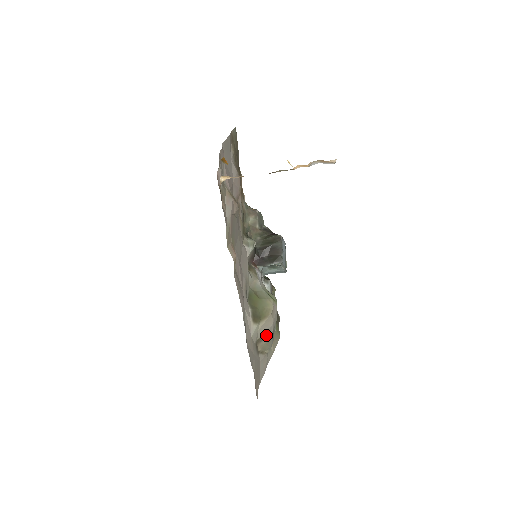
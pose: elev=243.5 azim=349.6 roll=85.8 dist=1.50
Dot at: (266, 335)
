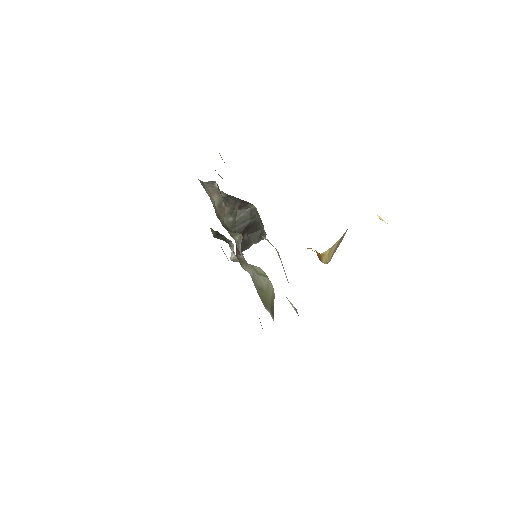
Dot at: occluded
